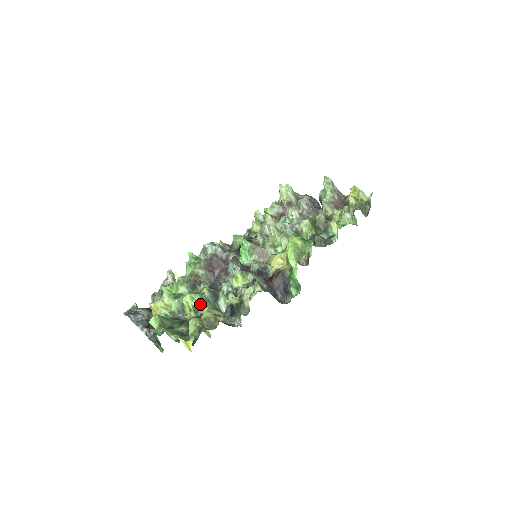
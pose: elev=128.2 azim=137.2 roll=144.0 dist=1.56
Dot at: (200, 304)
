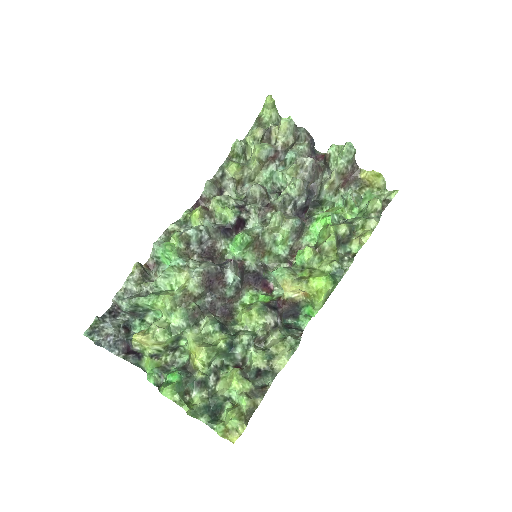
Dot at: (215, 357)
